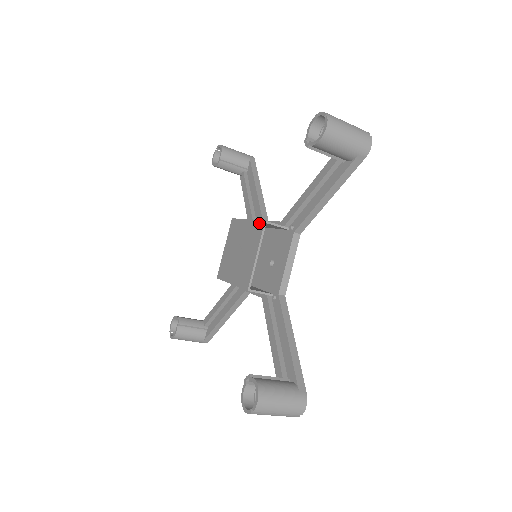
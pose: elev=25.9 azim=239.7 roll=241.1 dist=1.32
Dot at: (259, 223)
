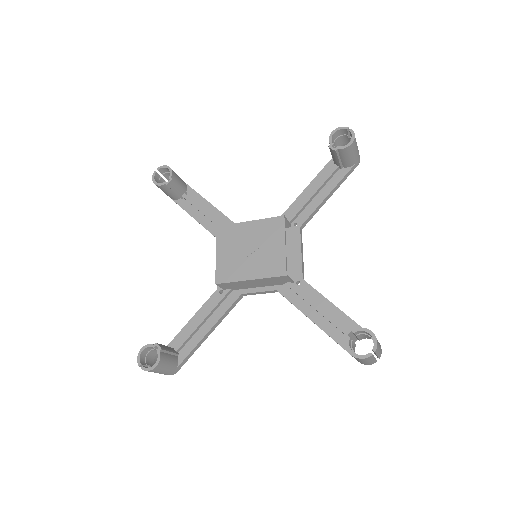
Dot at: (275, 219)
